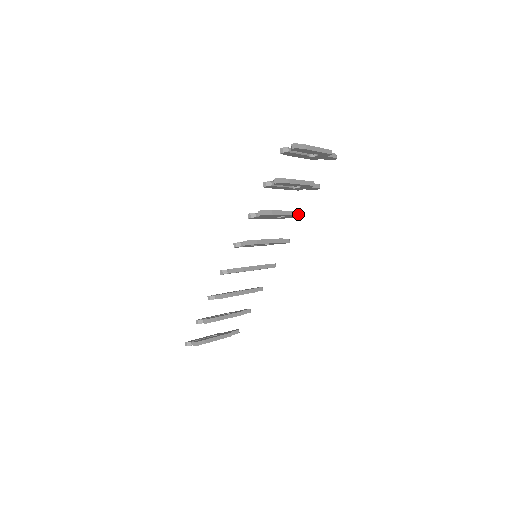
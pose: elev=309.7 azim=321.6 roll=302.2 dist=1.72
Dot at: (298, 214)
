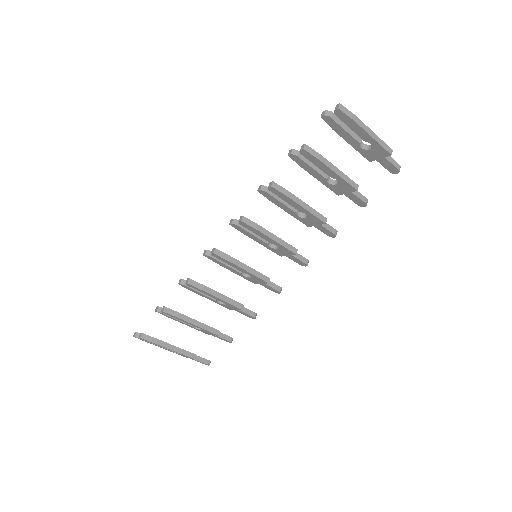
Dot at: (325, 222)
